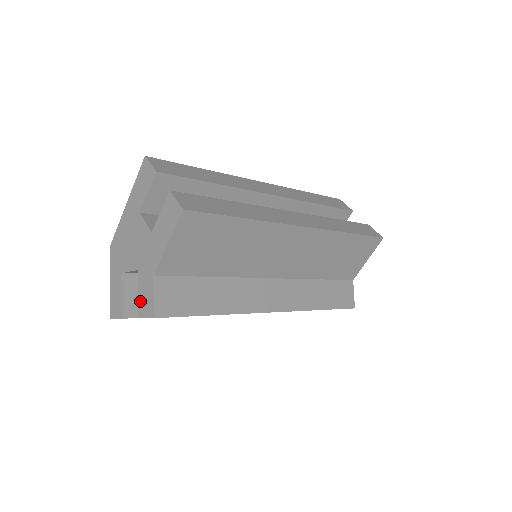
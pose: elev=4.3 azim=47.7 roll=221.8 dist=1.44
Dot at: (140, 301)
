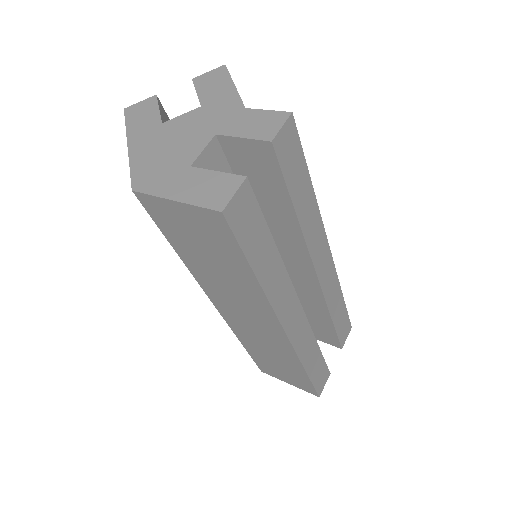
Dot at: (254, 133)
